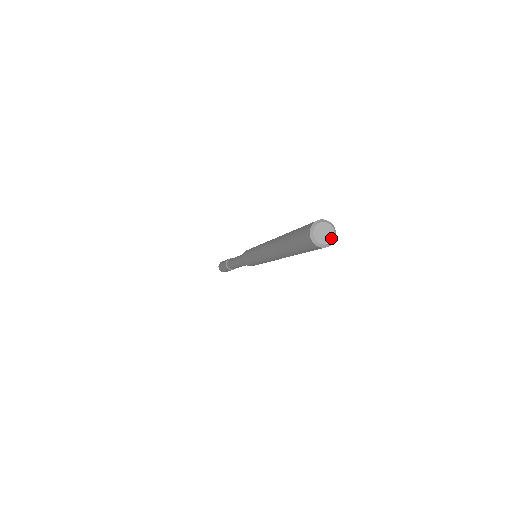
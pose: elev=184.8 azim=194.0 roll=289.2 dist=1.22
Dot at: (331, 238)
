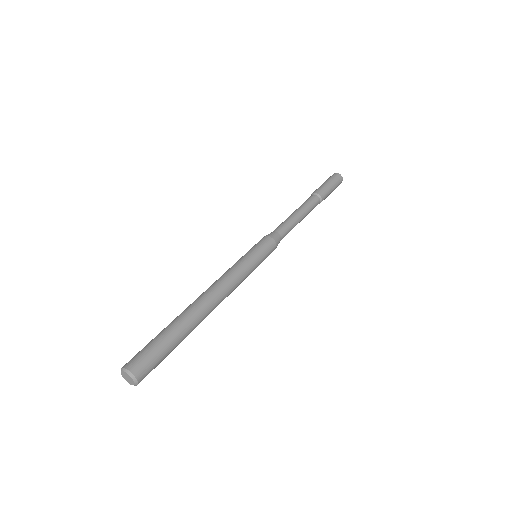
Dot at: (133, 381)
